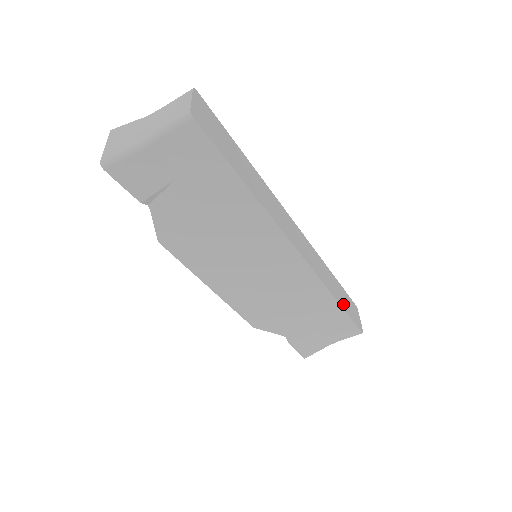
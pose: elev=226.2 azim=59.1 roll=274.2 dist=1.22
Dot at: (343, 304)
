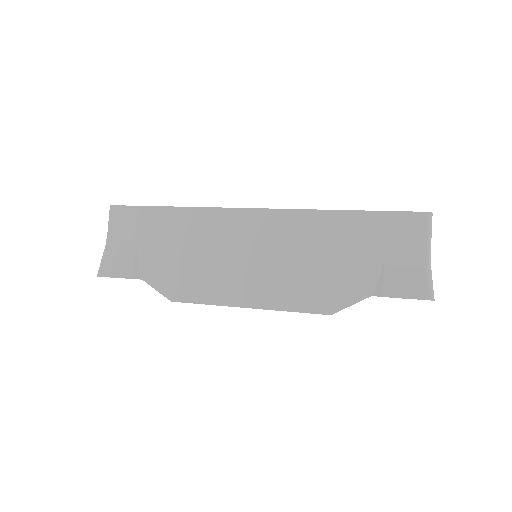
Dot at: occluded
